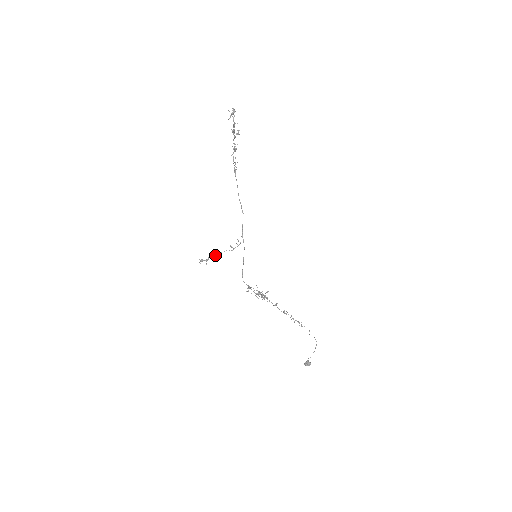
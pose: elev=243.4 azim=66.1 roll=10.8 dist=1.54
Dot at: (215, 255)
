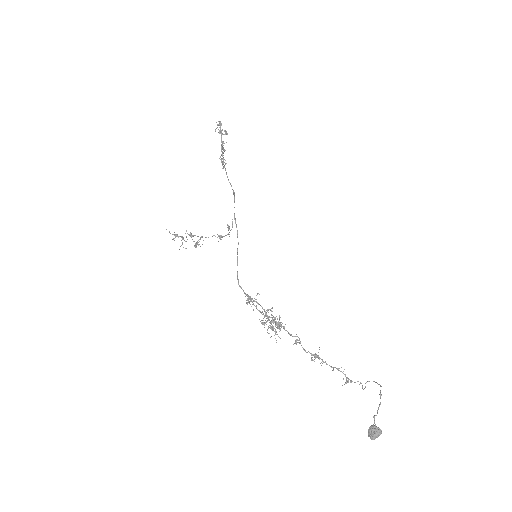
Dot at: (195, 235)
